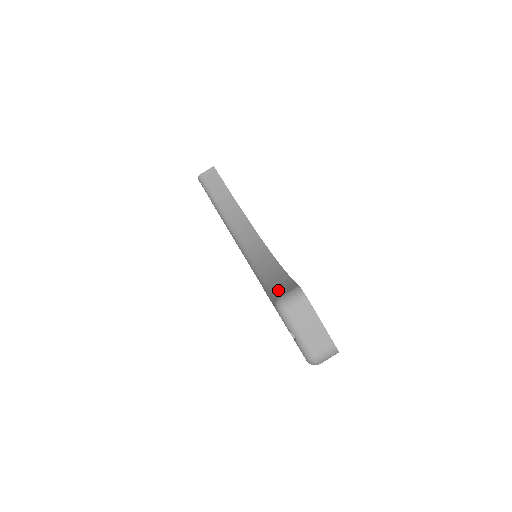
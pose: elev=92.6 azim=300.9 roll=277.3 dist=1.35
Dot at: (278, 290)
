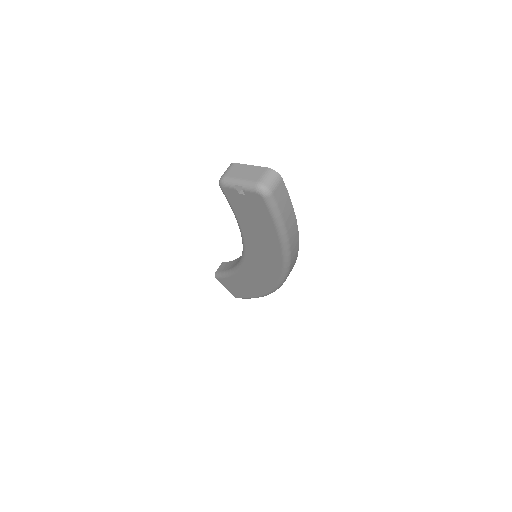
Dot at: occluded
